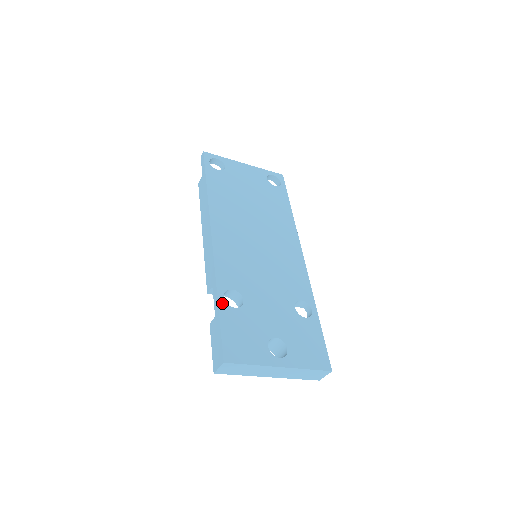
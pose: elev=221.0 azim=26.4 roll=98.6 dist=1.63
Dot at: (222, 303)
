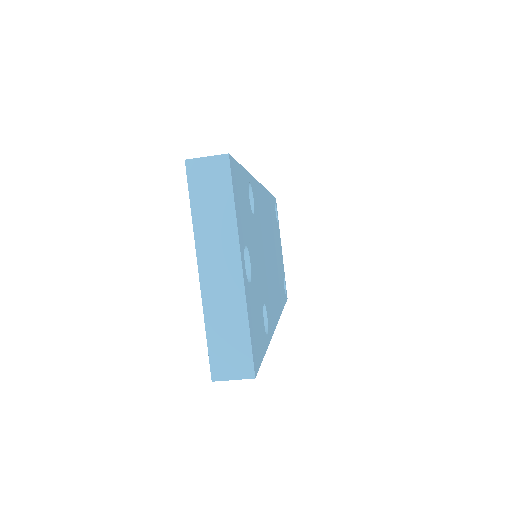
Dot at: (248, 177)
